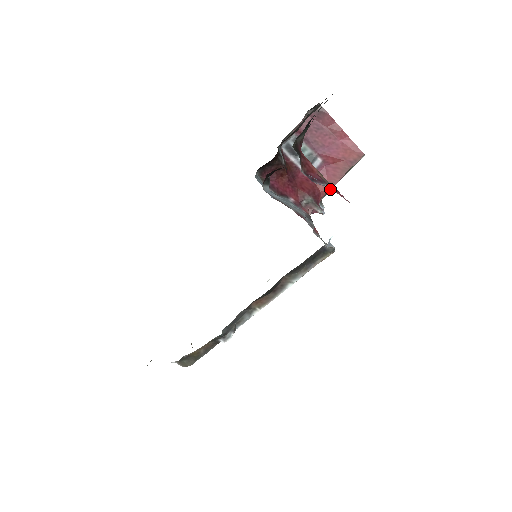
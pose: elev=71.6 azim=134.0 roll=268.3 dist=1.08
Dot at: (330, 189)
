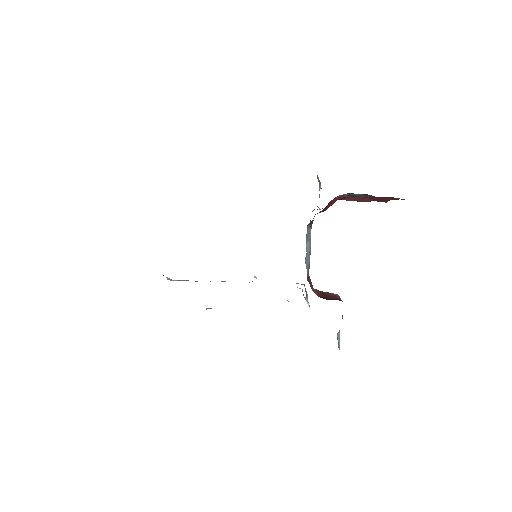
Dot at: (342, 199)
